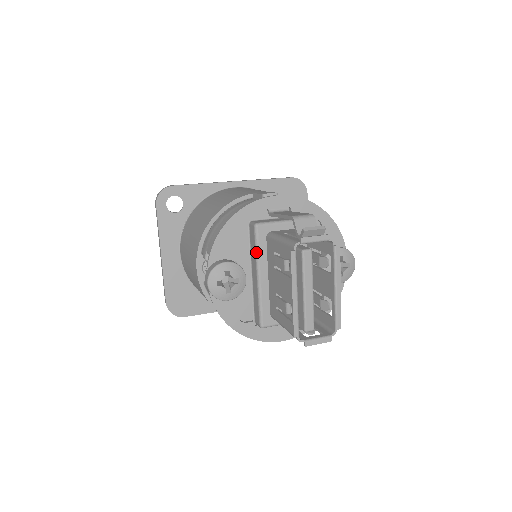
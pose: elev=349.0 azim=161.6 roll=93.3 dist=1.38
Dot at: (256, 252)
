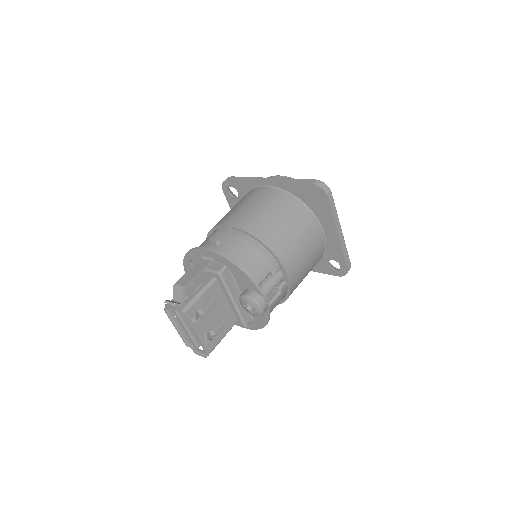
Dot at: occluded
